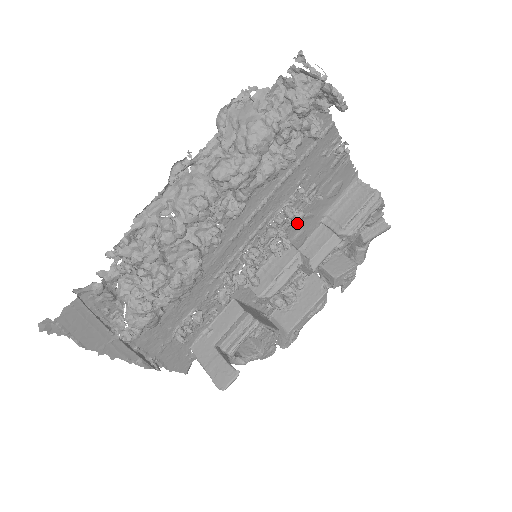
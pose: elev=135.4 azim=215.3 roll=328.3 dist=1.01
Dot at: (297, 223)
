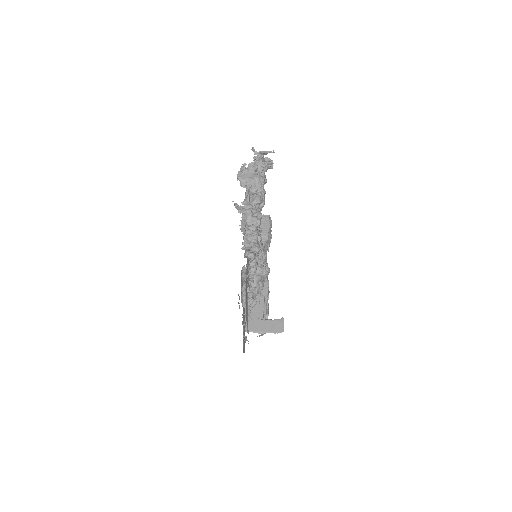
Dot at: occluded
